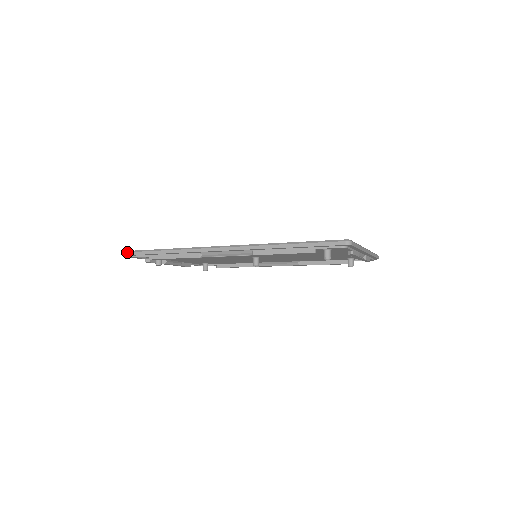
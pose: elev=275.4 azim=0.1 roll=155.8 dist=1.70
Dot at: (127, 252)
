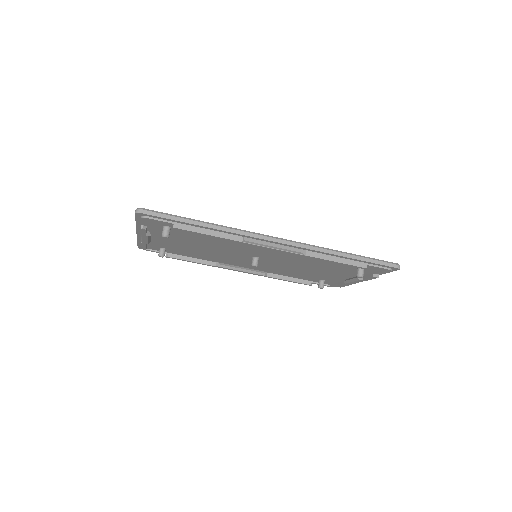
Dot at: (145, 210)
